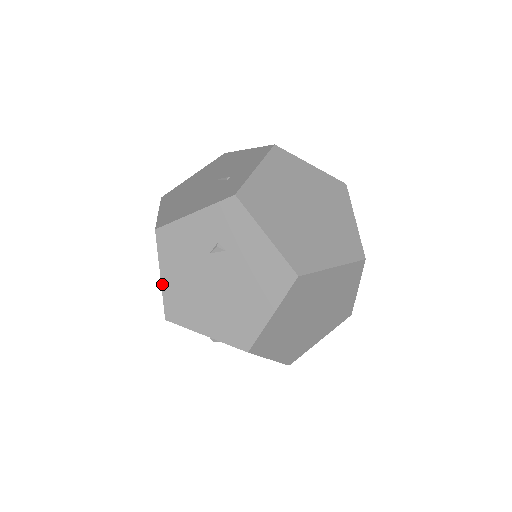
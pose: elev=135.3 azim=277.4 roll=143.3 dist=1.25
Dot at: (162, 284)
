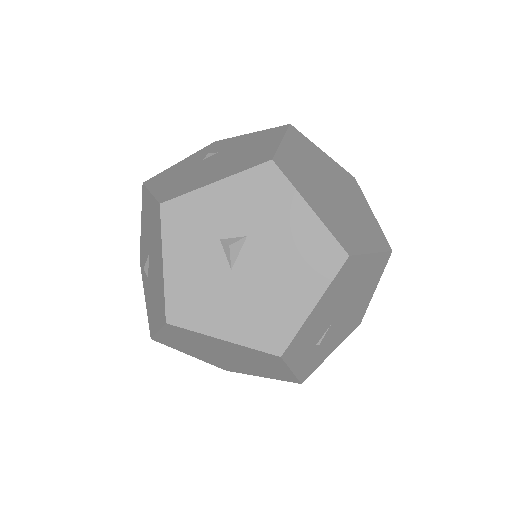
Dot at: (153, 194)
